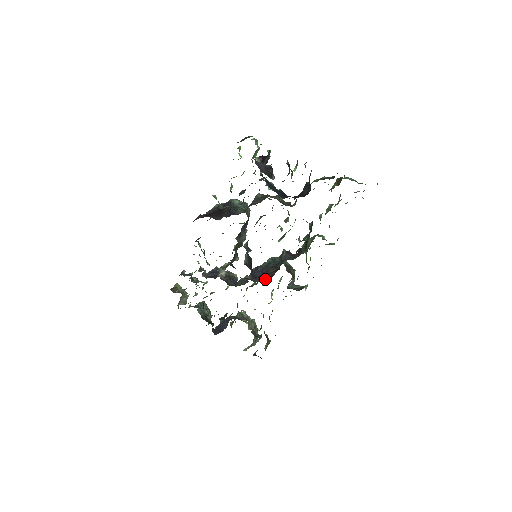
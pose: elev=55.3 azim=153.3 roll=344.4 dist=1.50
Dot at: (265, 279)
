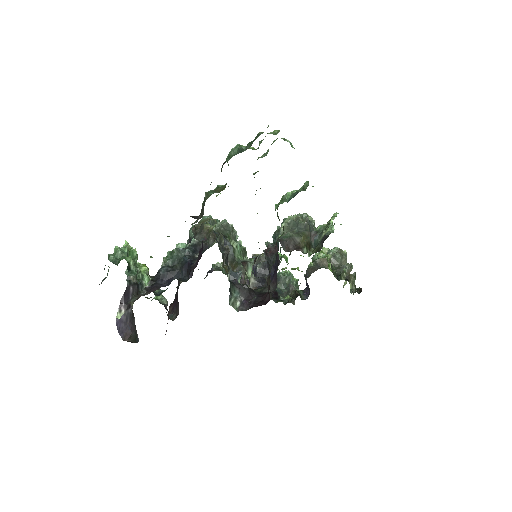
Dot at: (276, 282)
